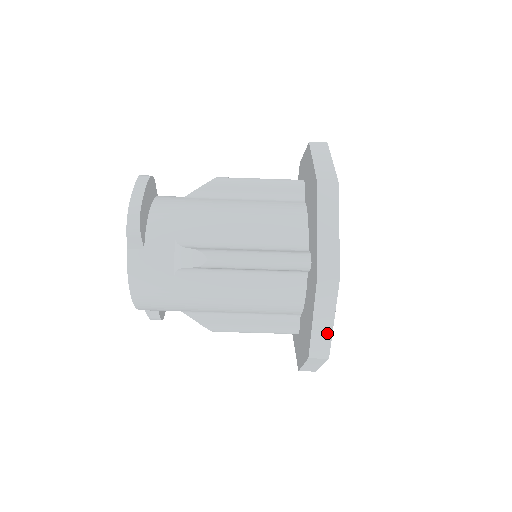
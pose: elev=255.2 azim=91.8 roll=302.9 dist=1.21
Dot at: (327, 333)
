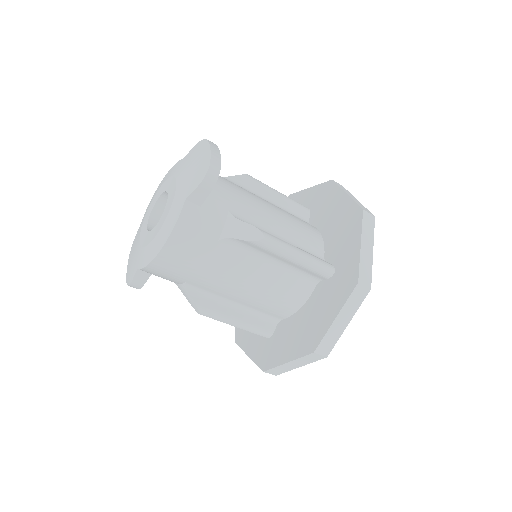
Dot at: (339, 333)
